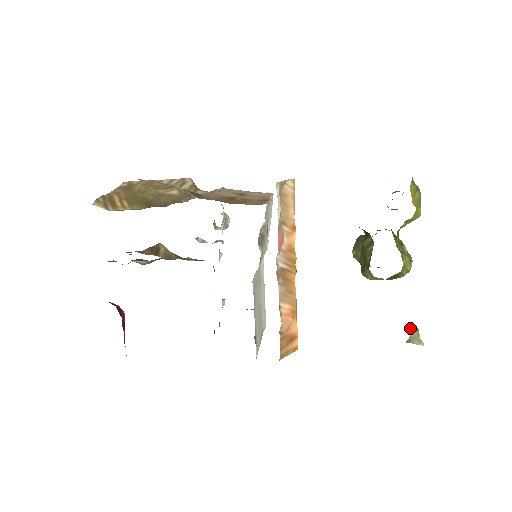
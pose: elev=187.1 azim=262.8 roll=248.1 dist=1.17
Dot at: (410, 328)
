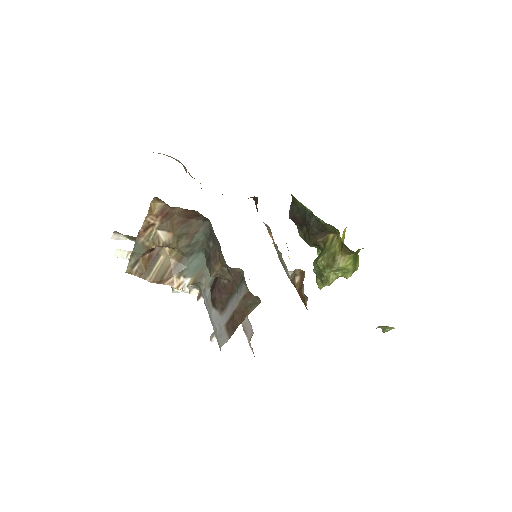
Dot at: (376, 328)
